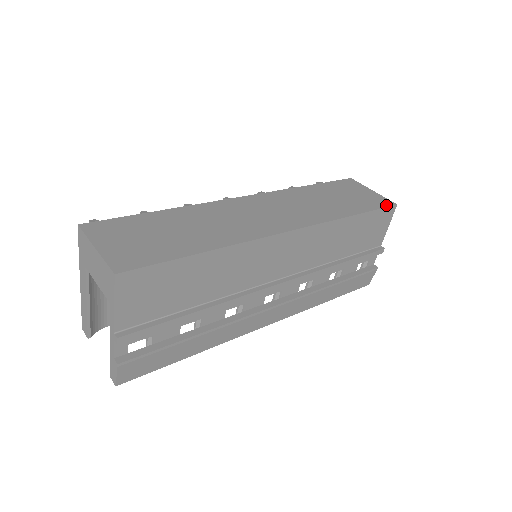
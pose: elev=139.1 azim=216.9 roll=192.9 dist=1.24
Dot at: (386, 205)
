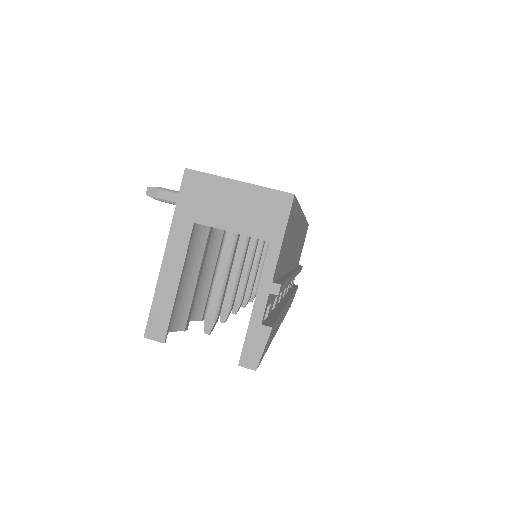
Dot at: occluded
